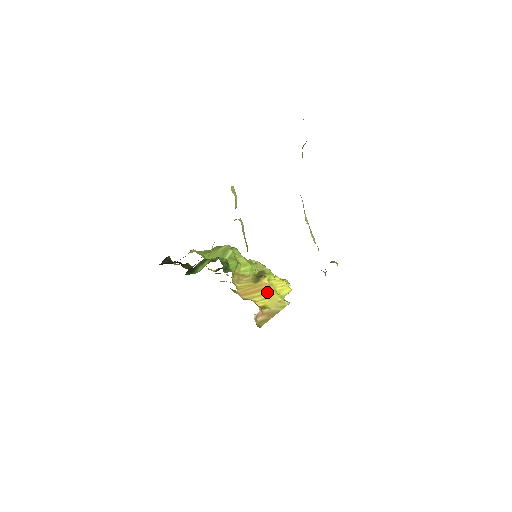
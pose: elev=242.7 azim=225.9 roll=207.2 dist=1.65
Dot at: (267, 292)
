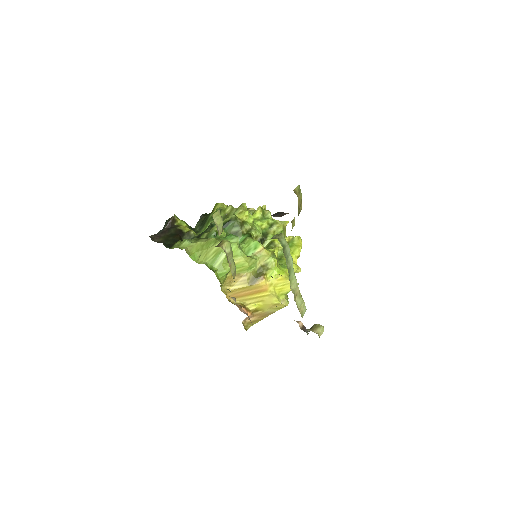
Dot at: (262, 295)
